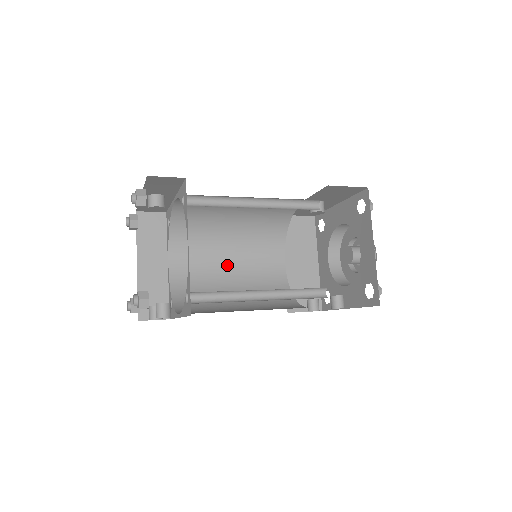
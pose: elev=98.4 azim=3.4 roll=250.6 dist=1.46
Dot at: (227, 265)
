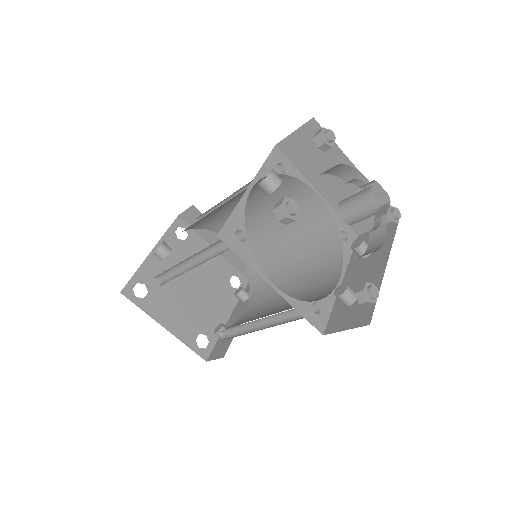
Dot at: (268, 223)
